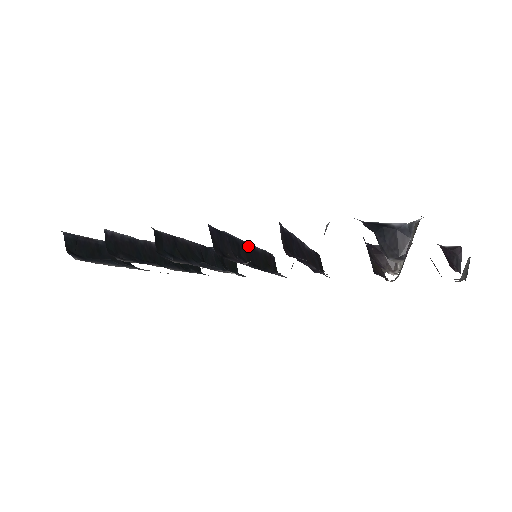
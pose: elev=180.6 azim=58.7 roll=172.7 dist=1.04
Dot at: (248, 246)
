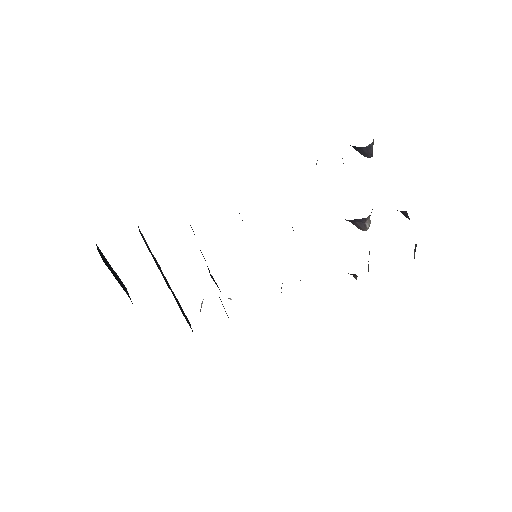
Dot at: occluded
